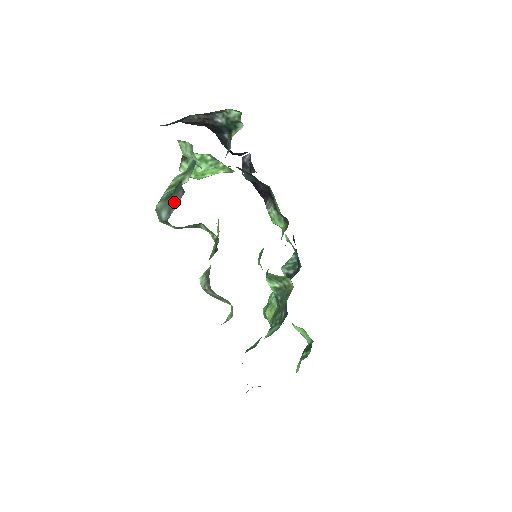
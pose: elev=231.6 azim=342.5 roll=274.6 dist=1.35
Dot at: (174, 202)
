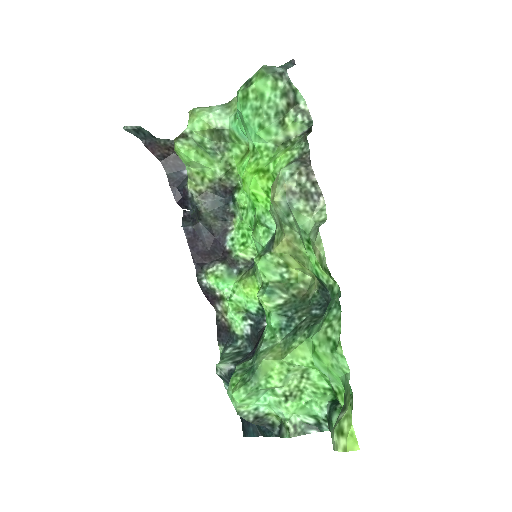
Dot at: (288, 65)
